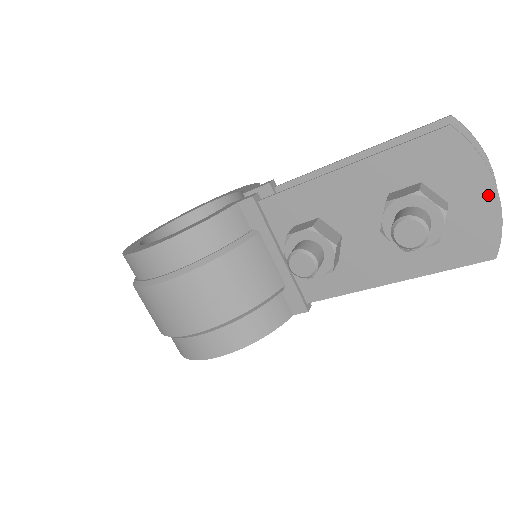
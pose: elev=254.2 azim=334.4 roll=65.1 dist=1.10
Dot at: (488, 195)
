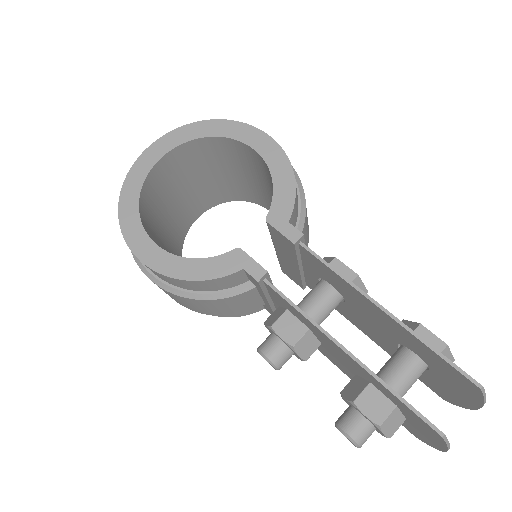
Dot at: (435, 445)
